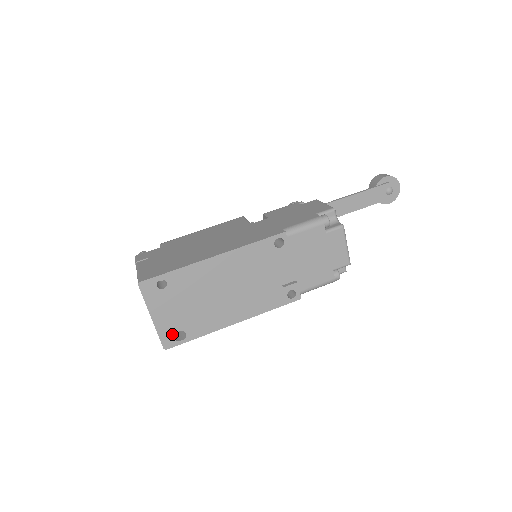
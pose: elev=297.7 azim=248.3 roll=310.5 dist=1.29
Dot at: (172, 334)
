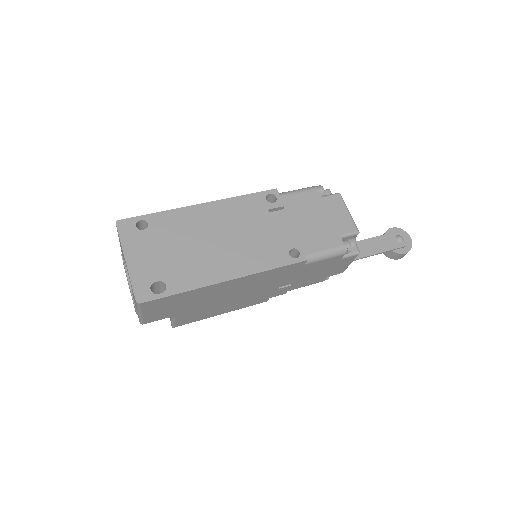
Dot at: (148, 284)
